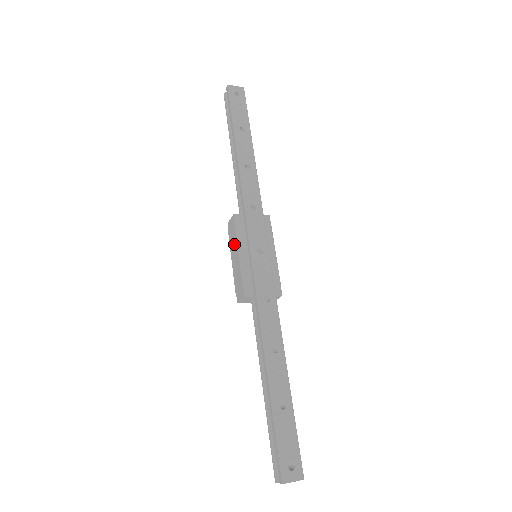
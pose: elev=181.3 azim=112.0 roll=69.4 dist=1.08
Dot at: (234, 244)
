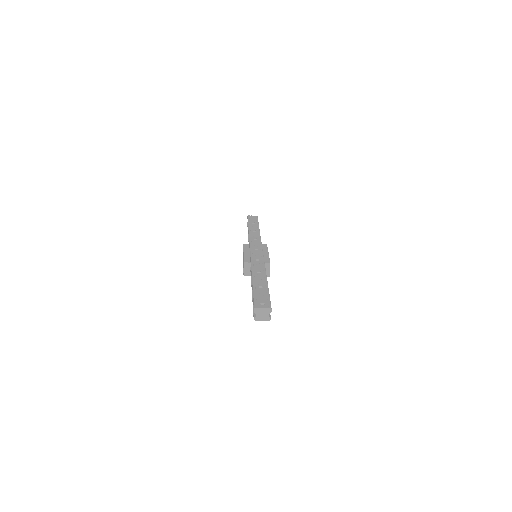
Dot at: occluded
